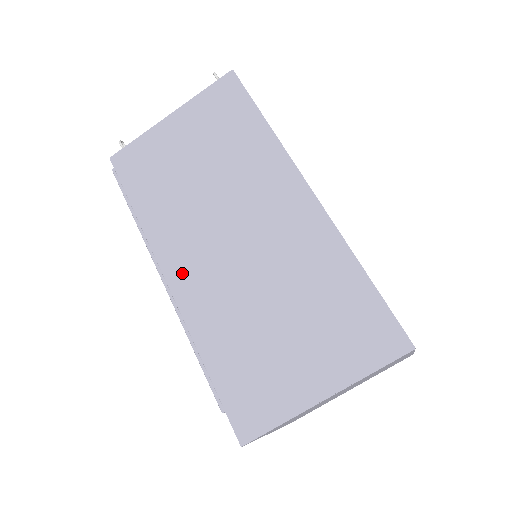
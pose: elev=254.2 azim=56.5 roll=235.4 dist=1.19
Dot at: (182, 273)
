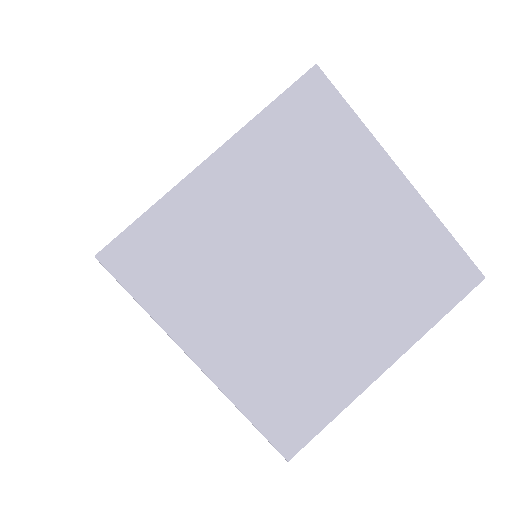
Dot at: occluded
